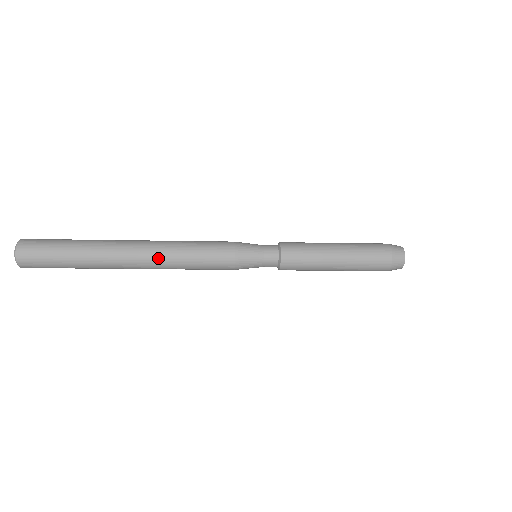
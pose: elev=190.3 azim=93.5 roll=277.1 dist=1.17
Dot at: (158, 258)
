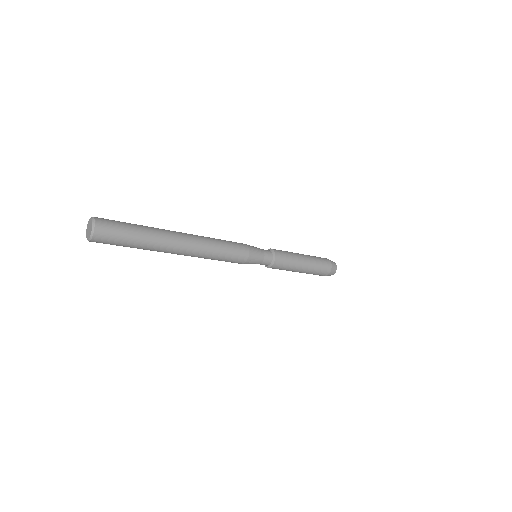
Dot at: (201, 242)
